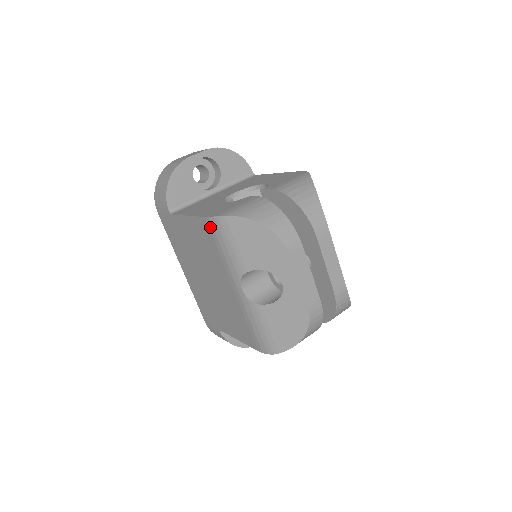
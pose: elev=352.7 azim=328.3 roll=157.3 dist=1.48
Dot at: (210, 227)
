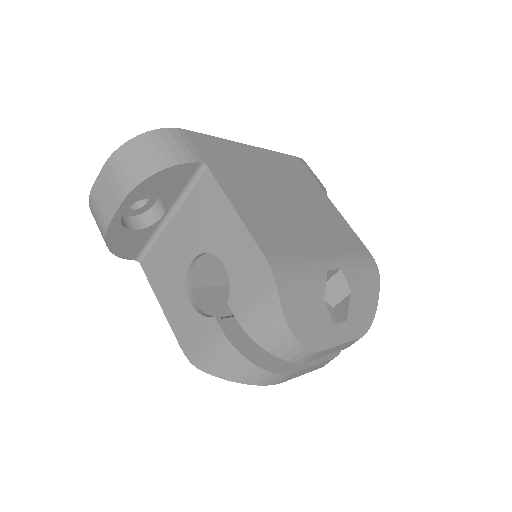
Dot at: occluded
